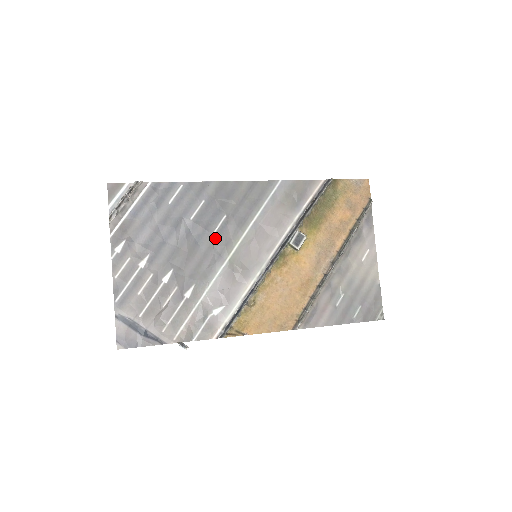
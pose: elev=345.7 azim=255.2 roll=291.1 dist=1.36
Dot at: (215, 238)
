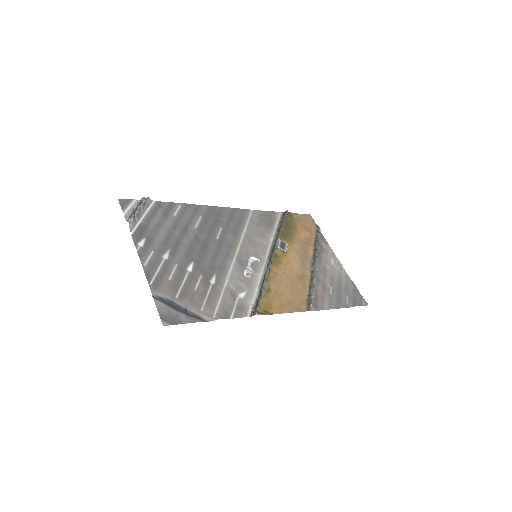
Dot at: (219, 242)
